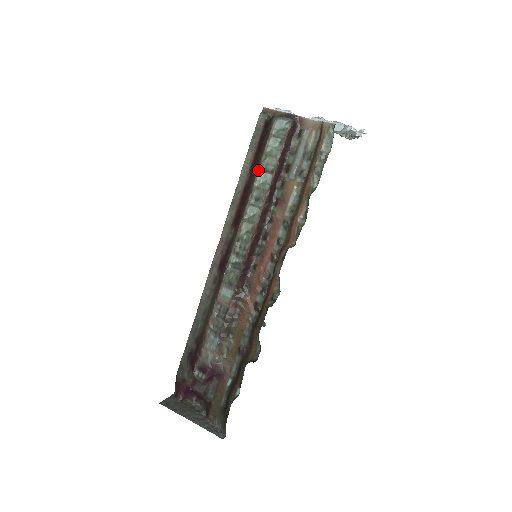
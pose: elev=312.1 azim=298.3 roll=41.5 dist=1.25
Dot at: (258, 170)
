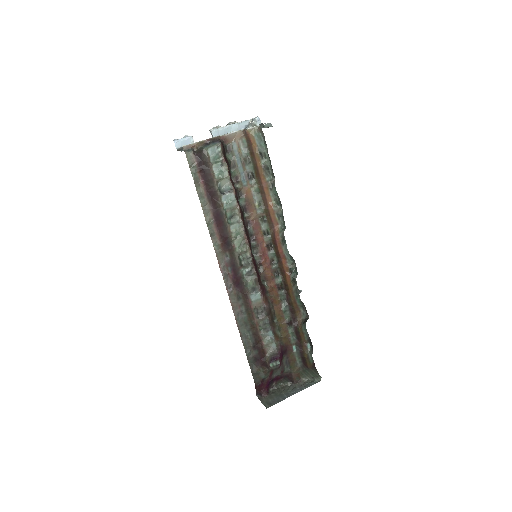
Dot at: (219, 196)
